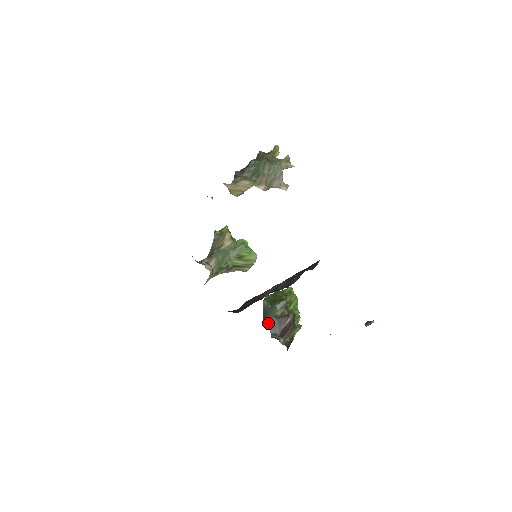
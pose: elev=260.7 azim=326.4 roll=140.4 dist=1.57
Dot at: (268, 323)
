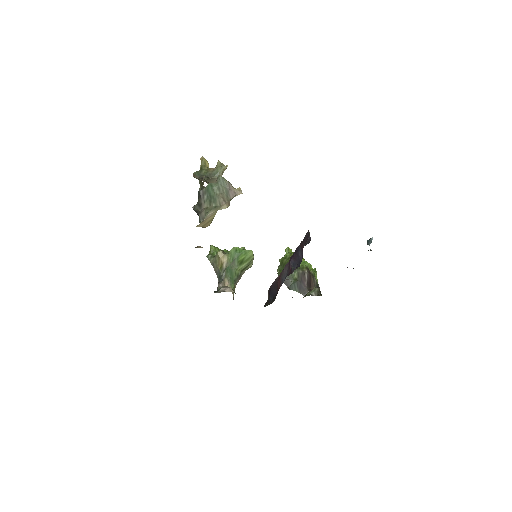
Dot at: (294, 289)
